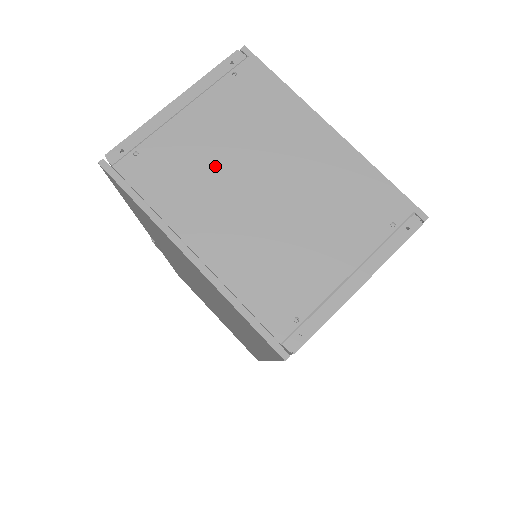
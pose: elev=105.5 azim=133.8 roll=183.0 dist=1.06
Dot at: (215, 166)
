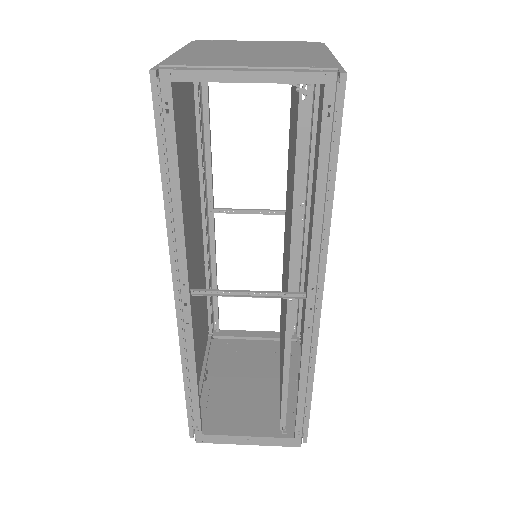
Dot at: (242, 46)
